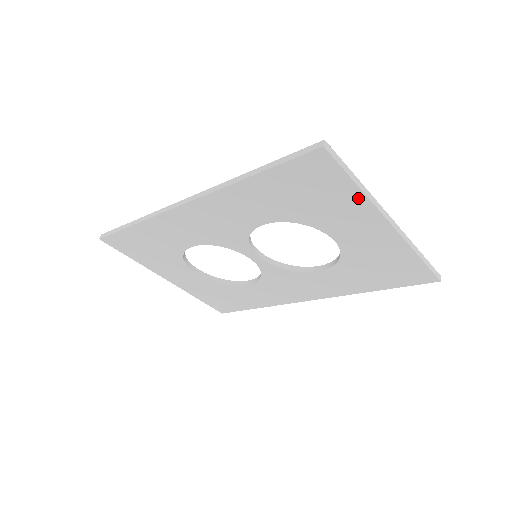
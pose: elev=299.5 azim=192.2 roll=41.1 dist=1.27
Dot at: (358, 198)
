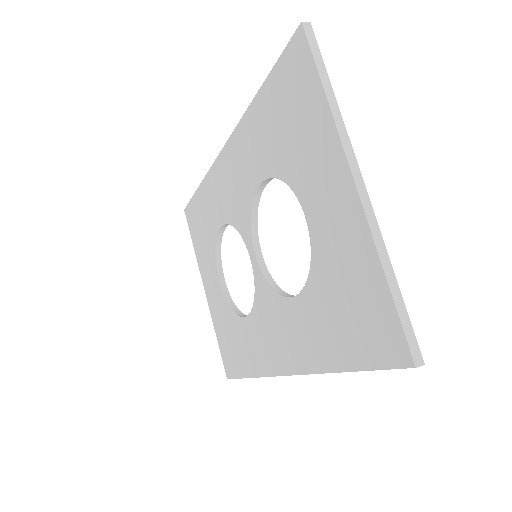
Dot at: (325, 120)
